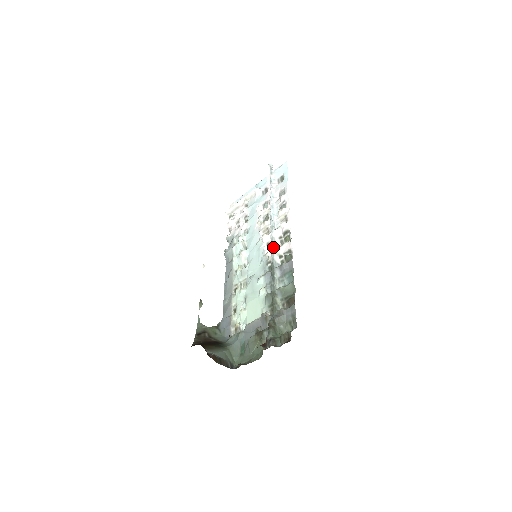
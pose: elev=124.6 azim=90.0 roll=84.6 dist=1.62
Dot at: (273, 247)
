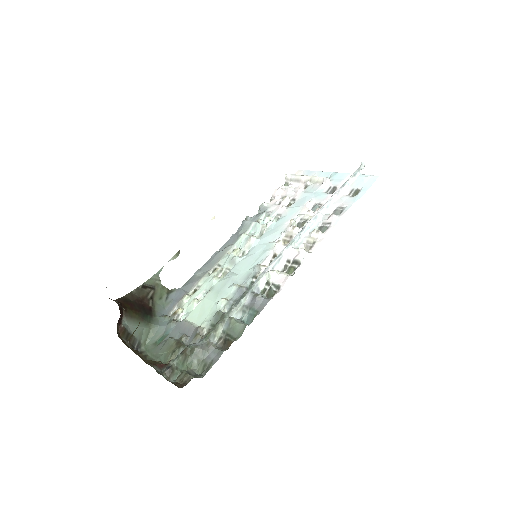
Dot at: (271, 266)
